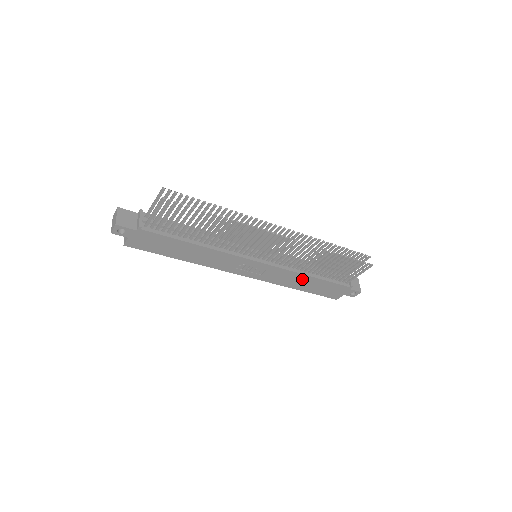
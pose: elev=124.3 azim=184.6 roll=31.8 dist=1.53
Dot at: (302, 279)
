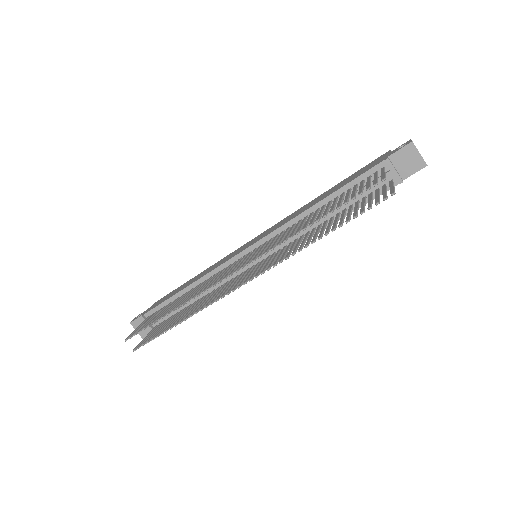
Dot at: occluded
